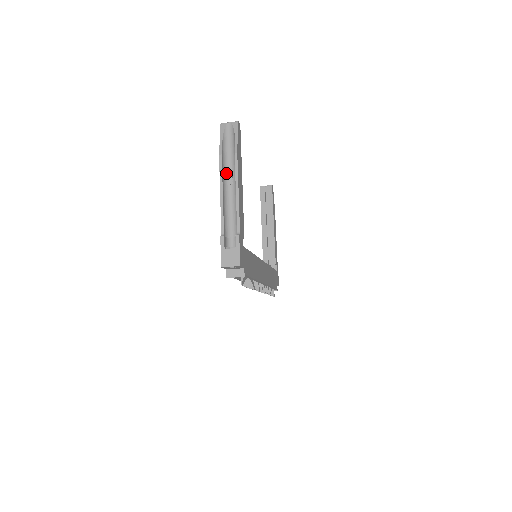
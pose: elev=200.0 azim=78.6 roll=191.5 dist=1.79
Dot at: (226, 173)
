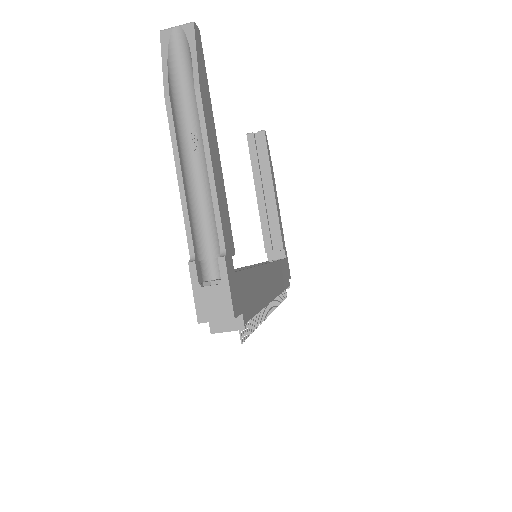
Dot at: (184, 132)
